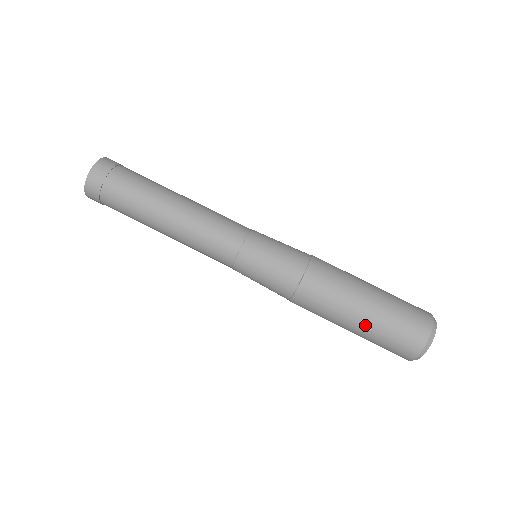
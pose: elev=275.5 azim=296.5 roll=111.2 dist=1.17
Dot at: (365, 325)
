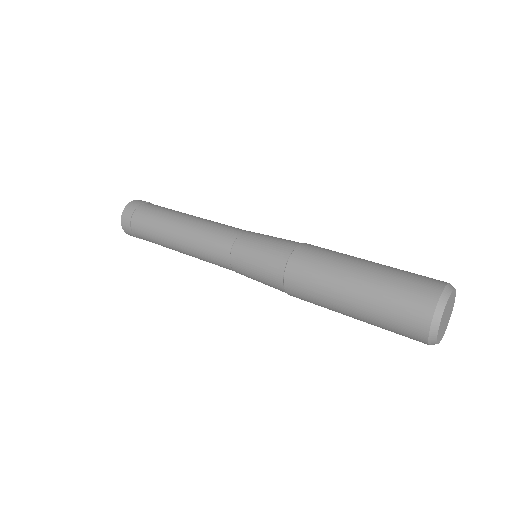
Dot at: (361, 294)
